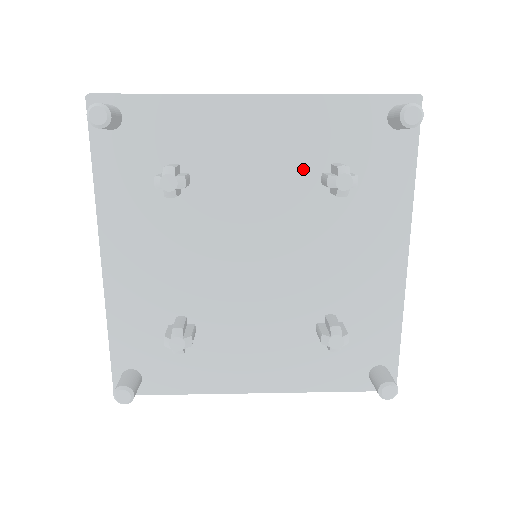
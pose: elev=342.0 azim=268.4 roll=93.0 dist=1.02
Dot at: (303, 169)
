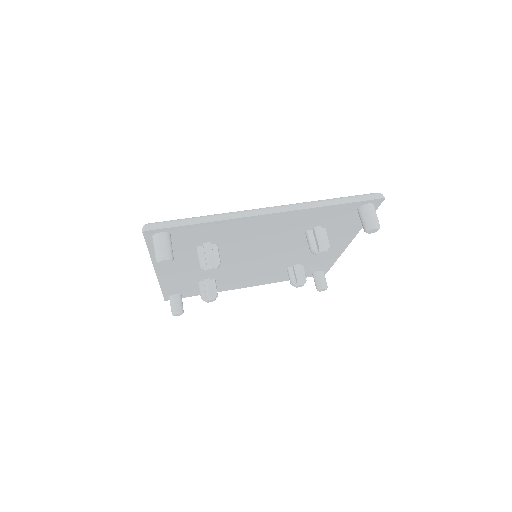
Dot at: (295, 231)
